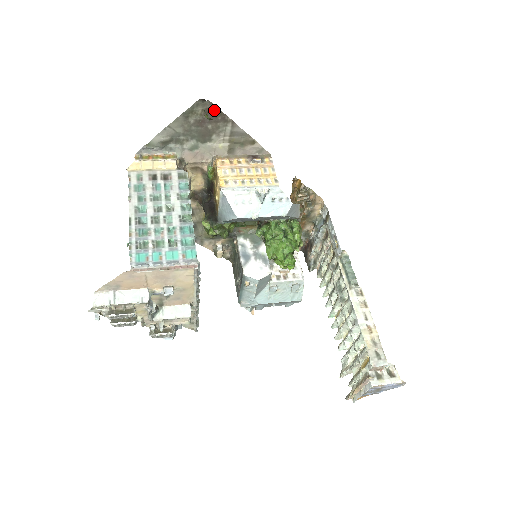
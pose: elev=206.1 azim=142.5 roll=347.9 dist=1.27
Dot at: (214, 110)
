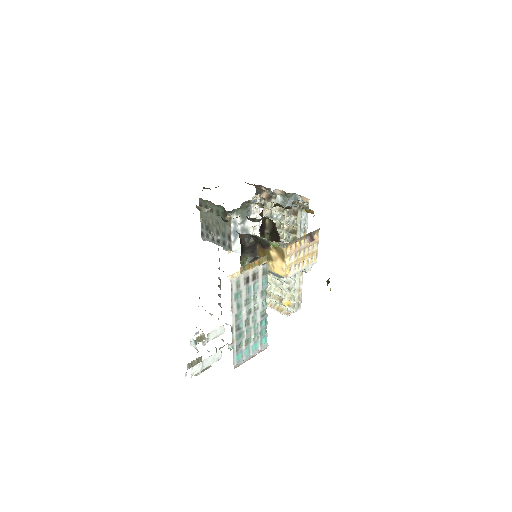
Dot at: occluded
